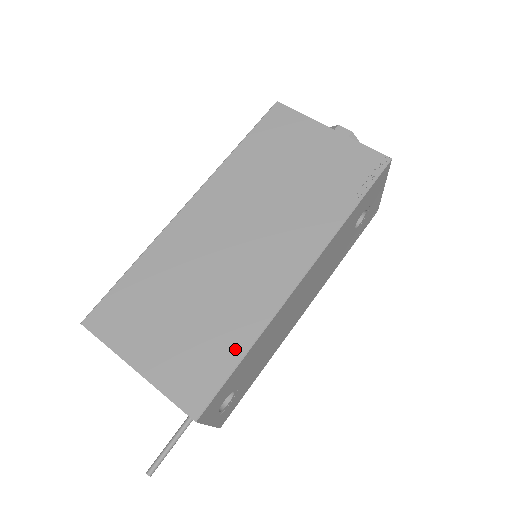
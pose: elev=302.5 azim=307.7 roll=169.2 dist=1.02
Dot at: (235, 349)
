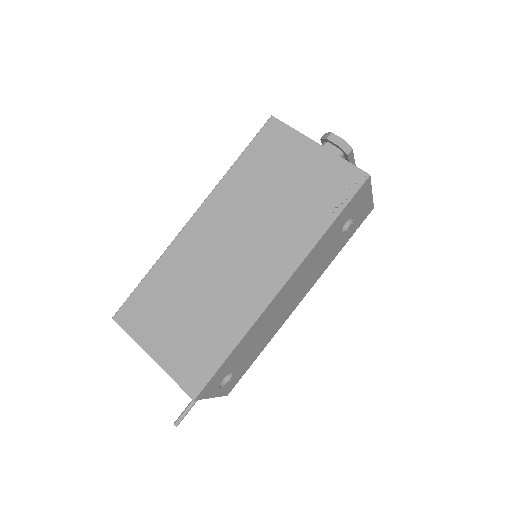
Dot at: (225, 346)
